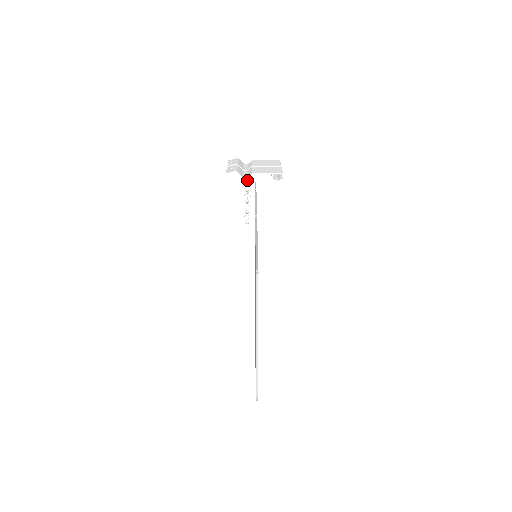
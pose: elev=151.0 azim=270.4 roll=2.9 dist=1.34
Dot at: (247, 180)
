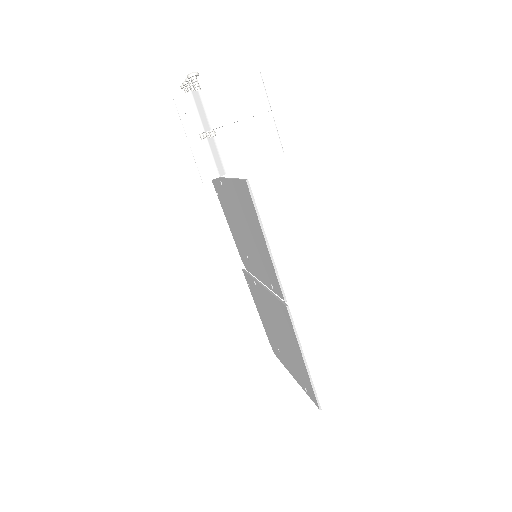
Dot at: occluded
